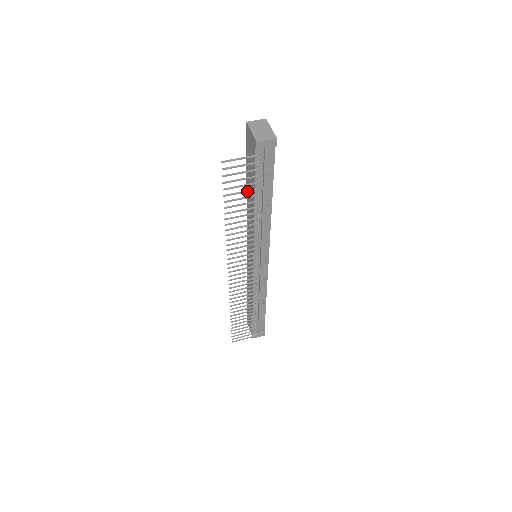
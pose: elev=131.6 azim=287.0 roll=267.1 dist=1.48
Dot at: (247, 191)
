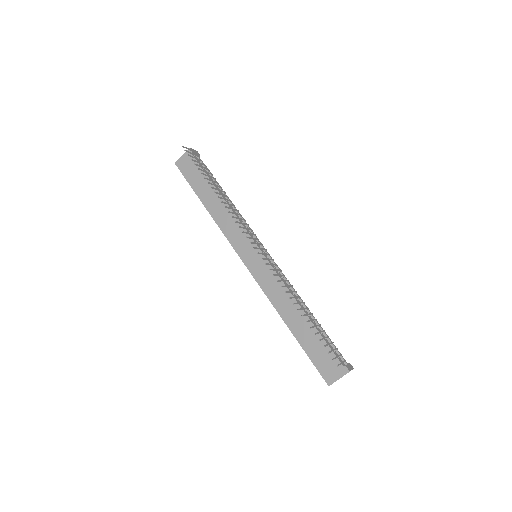
Dot at: (207, 172)
